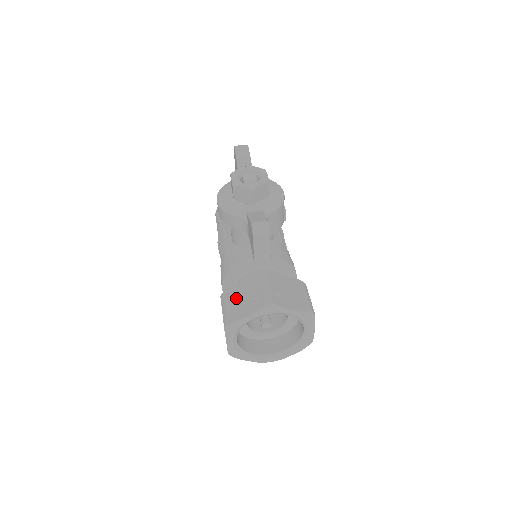
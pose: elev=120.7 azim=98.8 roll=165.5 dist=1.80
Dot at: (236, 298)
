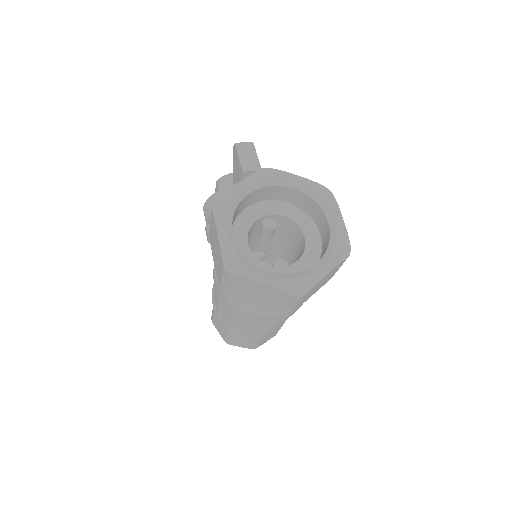
Dot at: occluded
